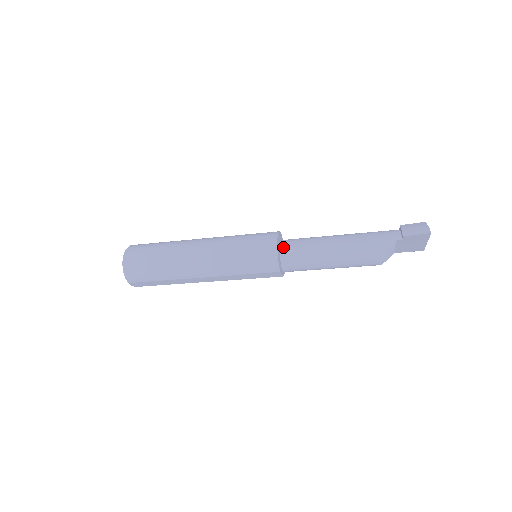
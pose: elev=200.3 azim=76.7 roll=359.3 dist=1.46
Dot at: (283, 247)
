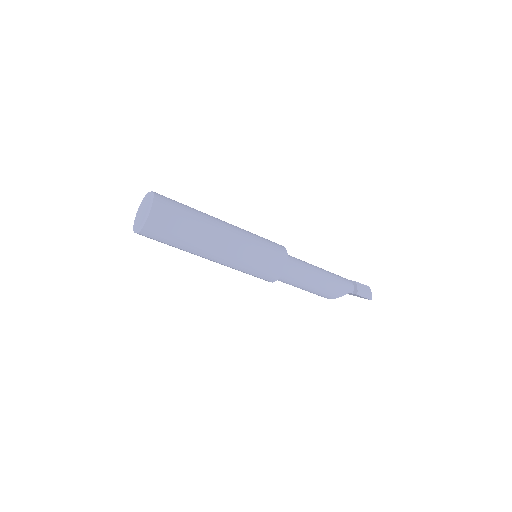
Dot at: occluded
